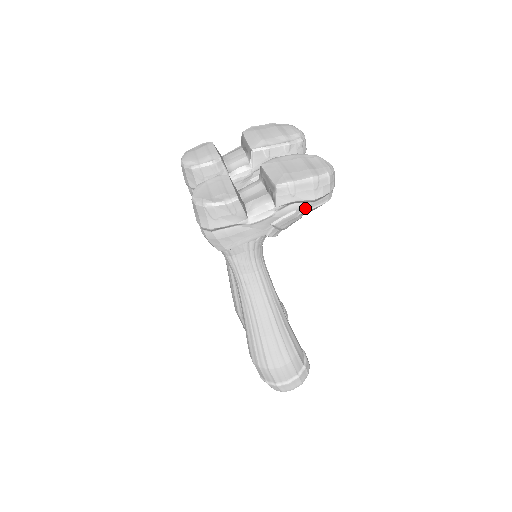
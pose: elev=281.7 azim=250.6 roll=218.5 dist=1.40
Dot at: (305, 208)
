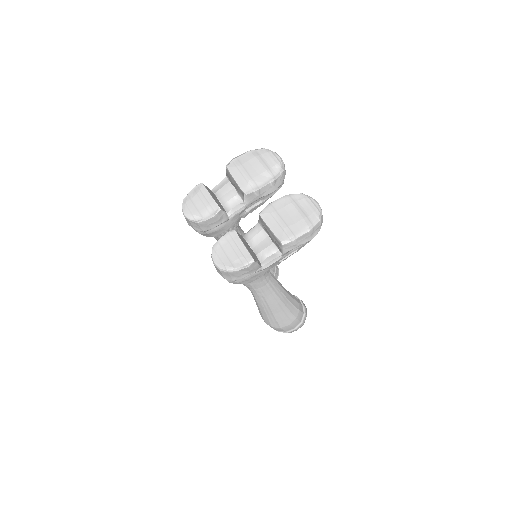
Dot at: (304, 245)
